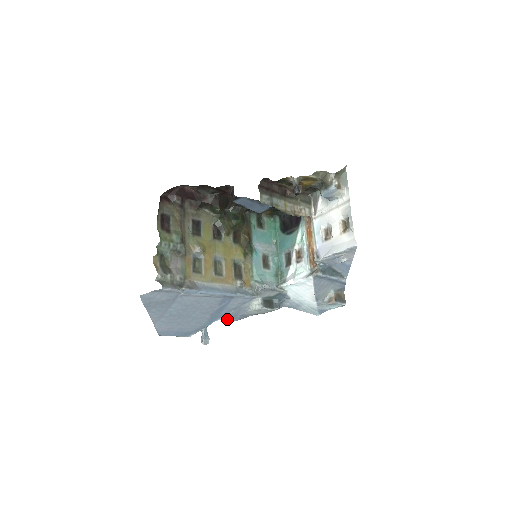
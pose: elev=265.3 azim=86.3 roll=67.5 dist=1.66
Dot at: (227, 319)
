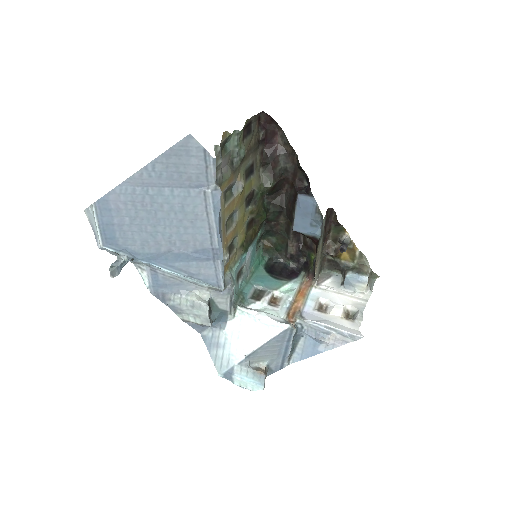
Dot at: (149, 280)
